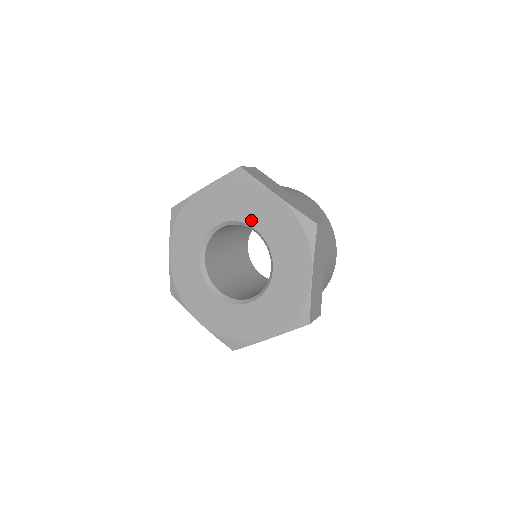
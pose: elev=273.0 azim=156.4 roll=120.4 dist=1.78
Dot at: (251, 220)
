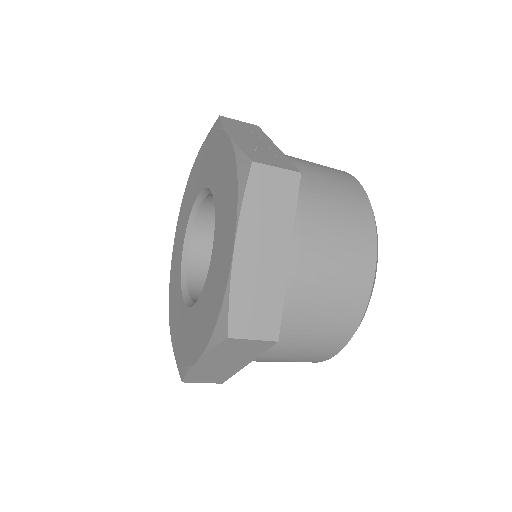
Dot at: (217, 234)
